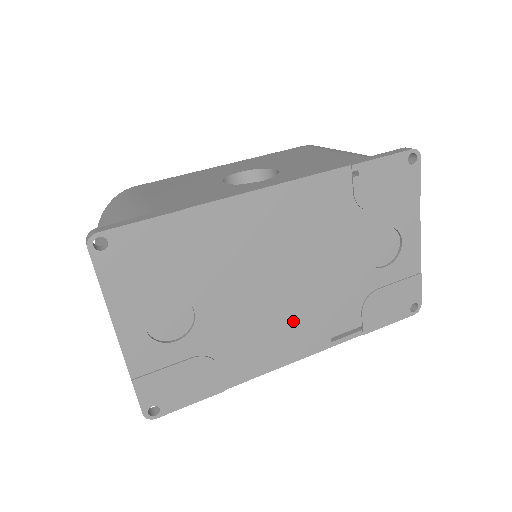
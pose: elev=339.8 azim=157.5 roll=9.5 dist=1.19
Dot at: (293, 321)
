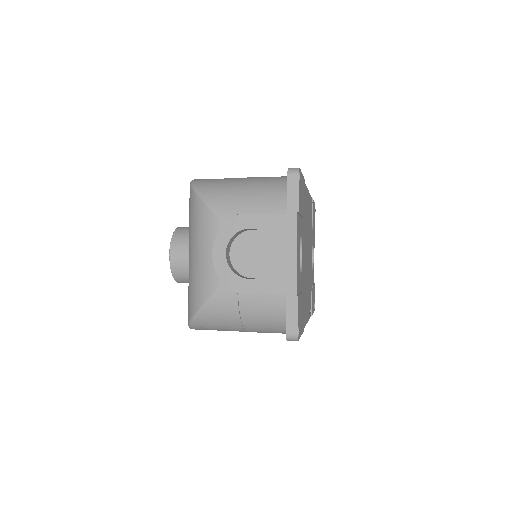
Dot at: occluded
